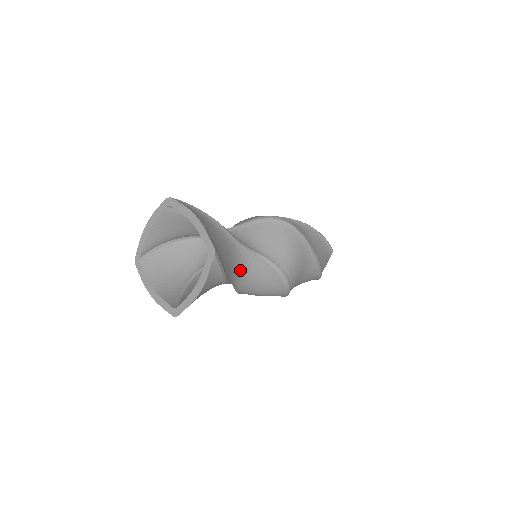
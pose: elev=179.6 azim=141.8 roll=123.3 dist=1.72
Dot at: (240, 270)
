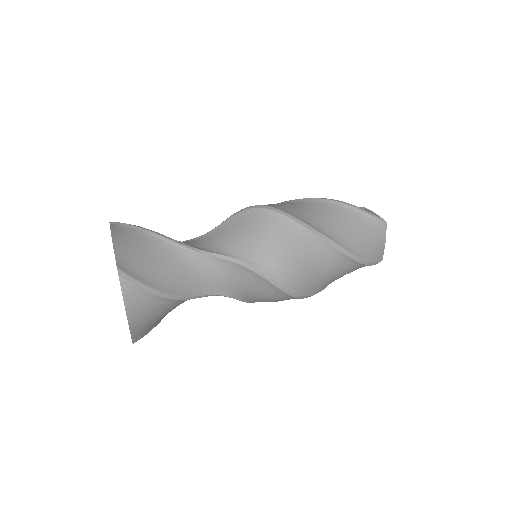
Dot at: occluded
